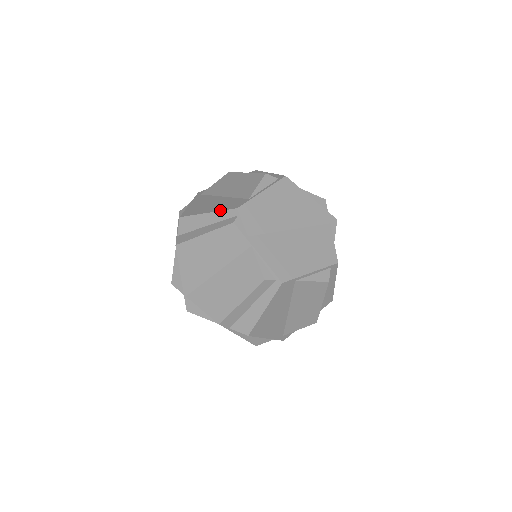
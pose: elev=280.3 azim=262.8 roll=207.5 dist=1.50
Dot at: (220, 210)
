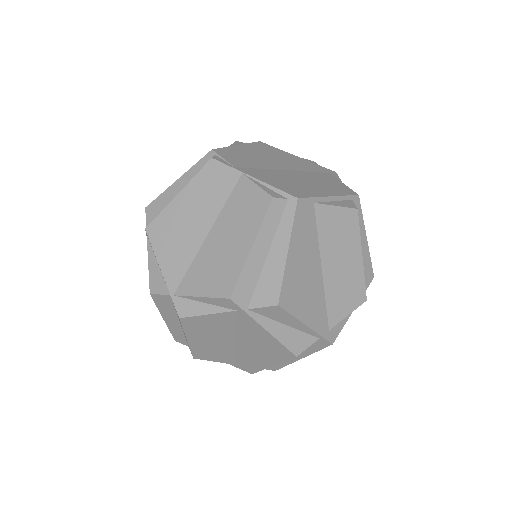
Dot at: (192, 166)
